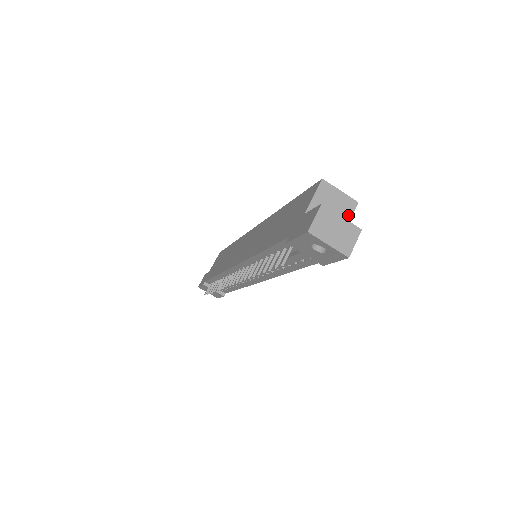
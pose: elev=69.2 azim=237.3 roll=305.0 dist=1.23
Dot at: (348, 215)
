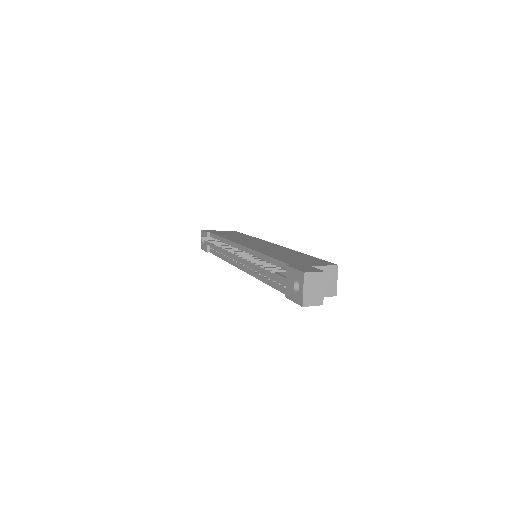
Dot at: (325, 294)
